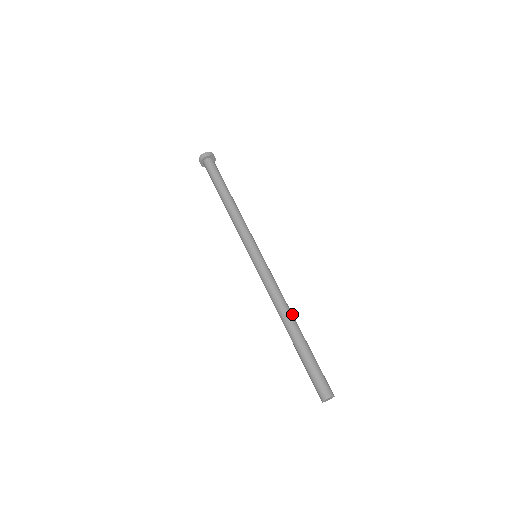
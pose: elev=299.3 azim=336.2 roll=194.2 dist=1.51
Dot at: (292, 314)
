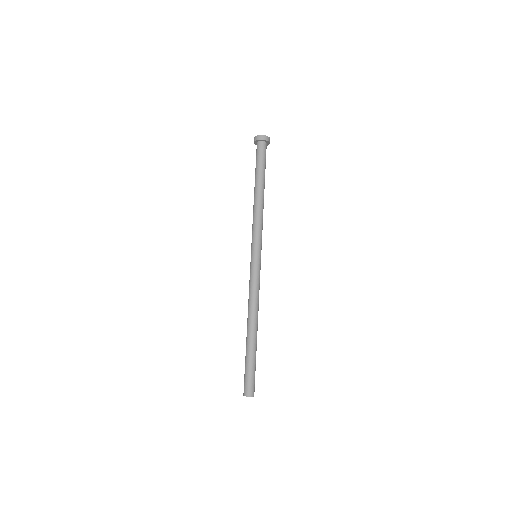
Dot at: (254, 320)
